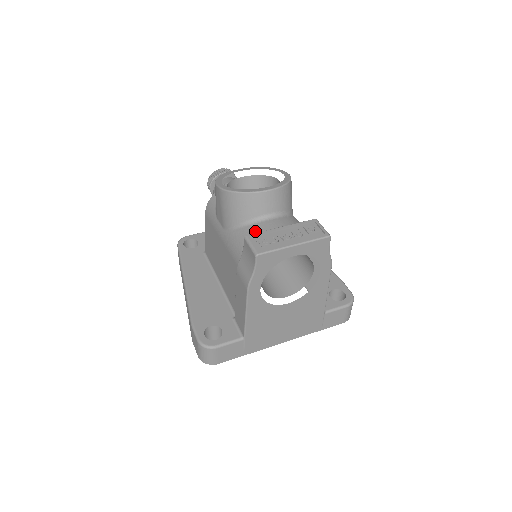
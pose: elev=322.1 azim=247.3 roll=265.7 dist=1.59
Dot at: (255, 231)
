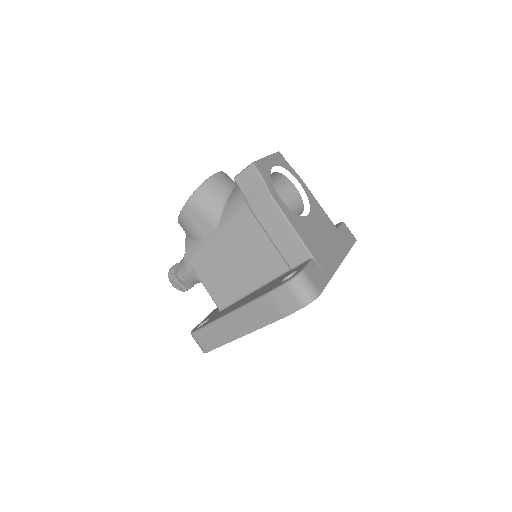
Dot at: (236, 190)
